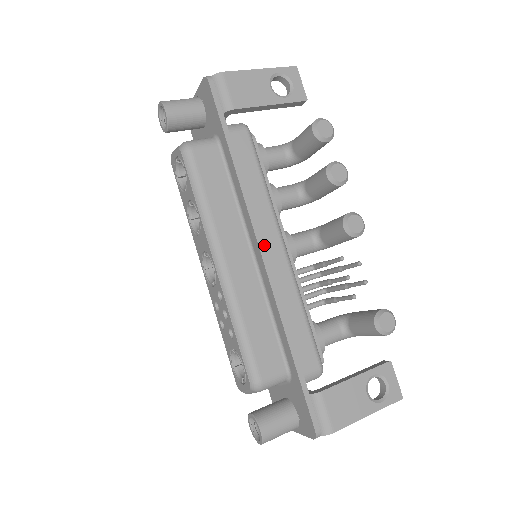
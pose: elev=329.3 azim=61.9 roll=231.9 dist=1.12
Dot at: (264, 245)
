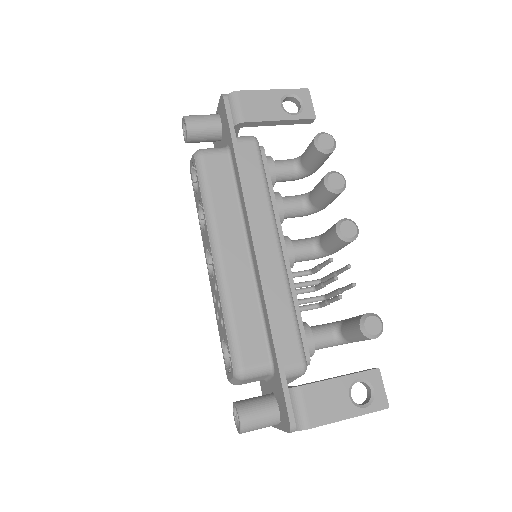
Dot at: (259, 243)
